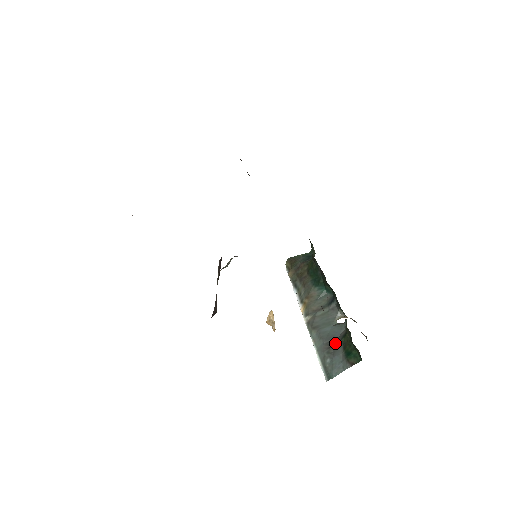
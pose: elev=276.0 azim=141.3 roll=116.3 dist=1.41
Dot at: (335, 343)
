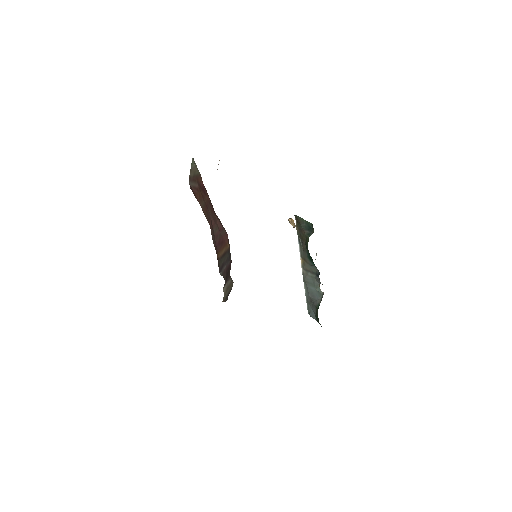
Dot at: (314, 303)
